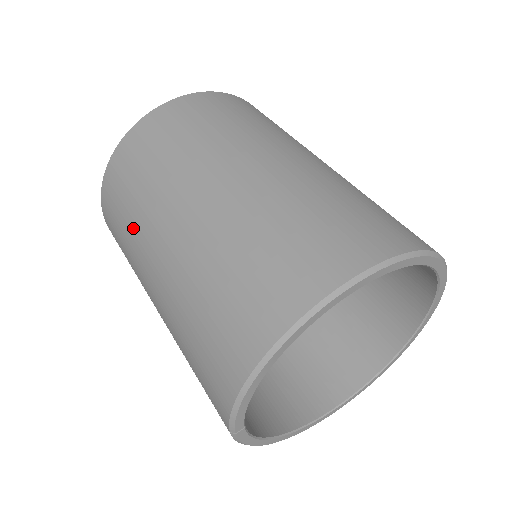
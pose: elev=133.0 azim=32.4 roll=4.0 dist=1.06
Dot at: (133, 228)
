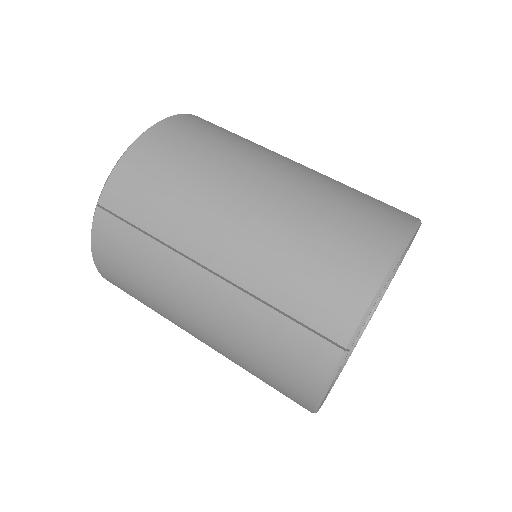
Dot at: (192, 189)
